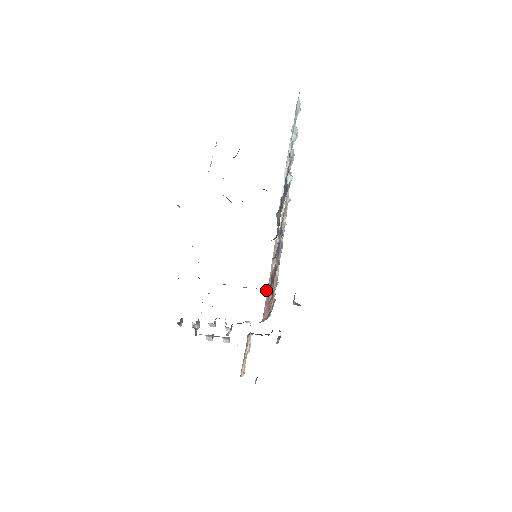
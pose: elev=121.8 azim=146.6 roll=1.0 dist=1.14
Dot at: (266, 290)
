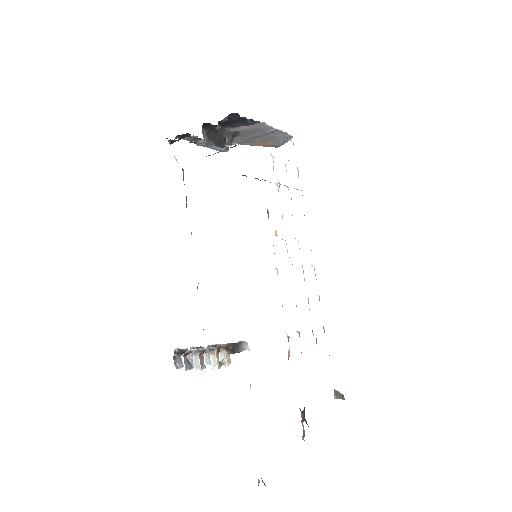
Dot at: occluded
